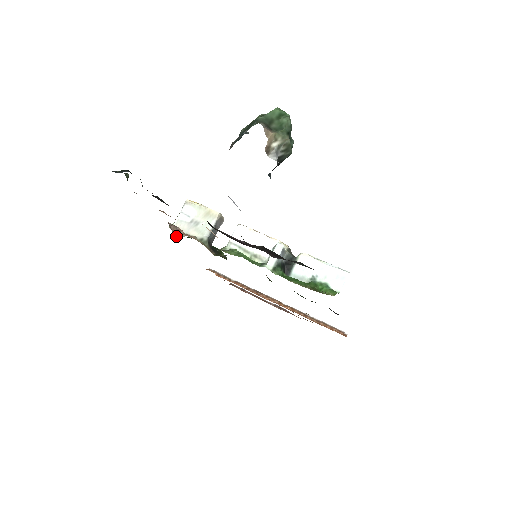
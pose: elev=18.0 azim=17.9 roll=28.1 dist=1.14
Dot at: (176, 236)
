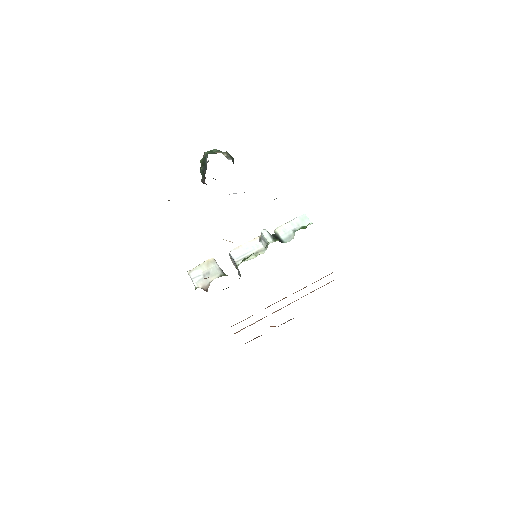
Dot at: (205, 290)
